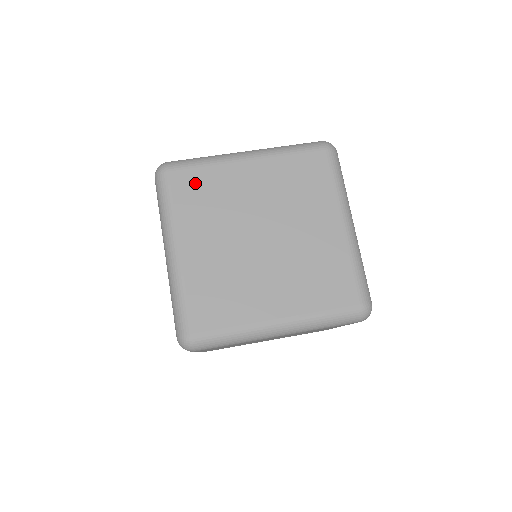
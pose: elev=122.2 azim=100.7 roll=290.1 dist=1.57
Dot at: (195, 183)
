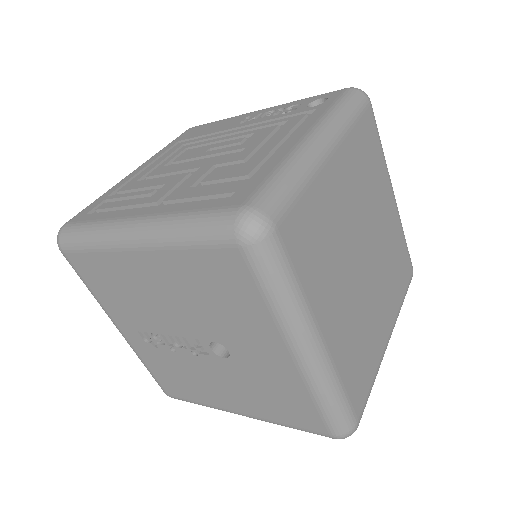
Dot at: (306, 227)
